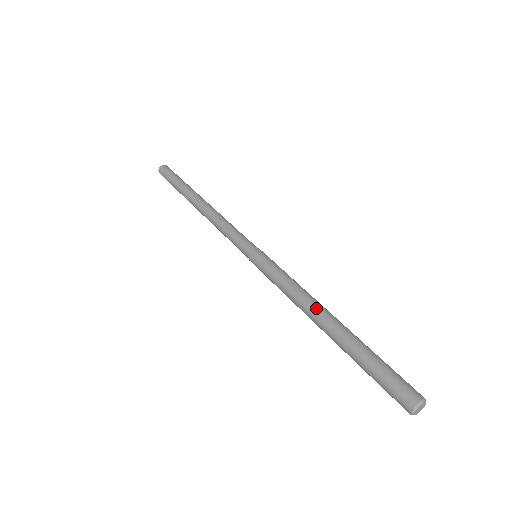
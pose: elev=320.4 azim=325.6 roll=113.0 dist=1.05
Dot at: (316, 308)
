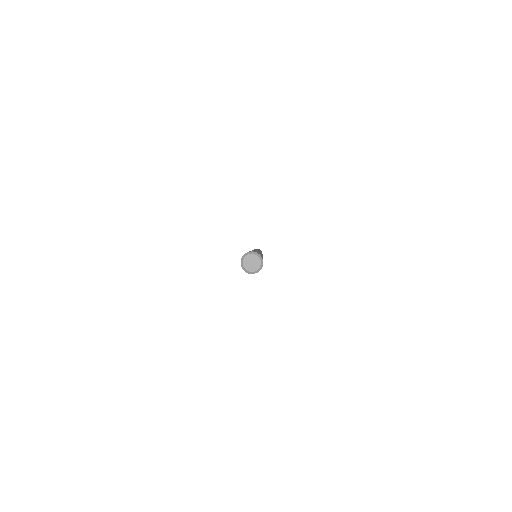
Dot at: occluded
